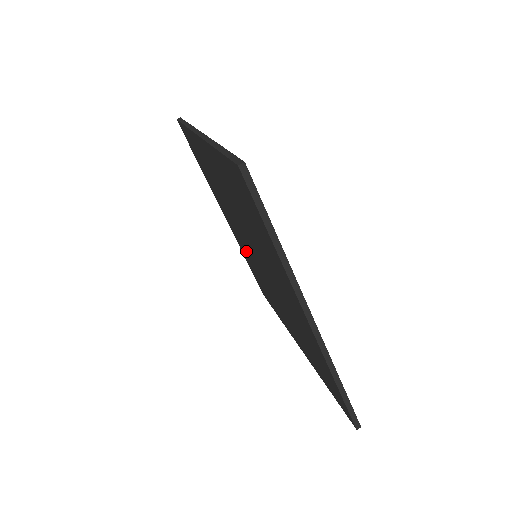
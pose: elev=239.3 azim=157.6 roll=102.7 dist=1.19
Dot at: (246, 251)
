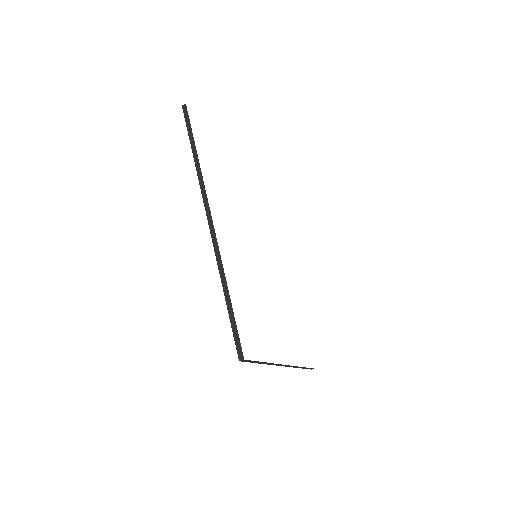
Dot at: occluded
